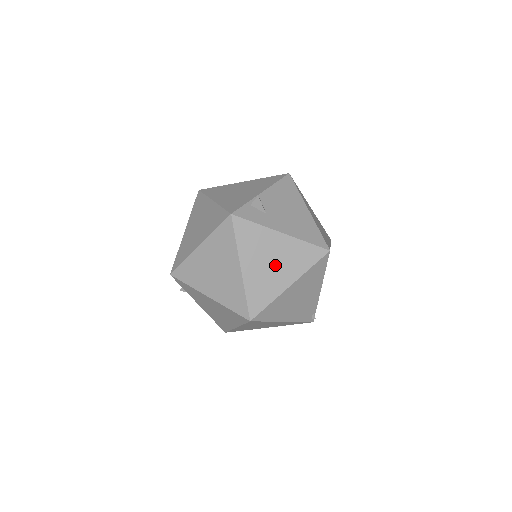
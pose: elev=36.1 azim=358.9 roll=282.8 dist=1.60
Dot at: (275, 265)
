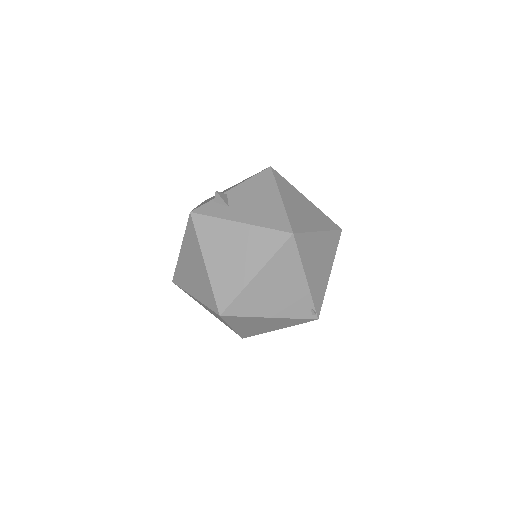
Dot at: (237, 256)
